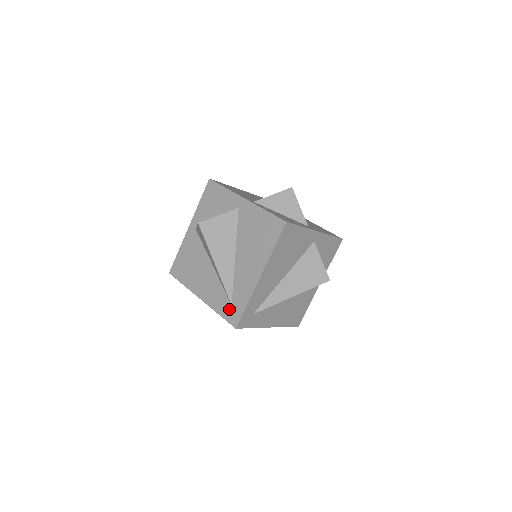
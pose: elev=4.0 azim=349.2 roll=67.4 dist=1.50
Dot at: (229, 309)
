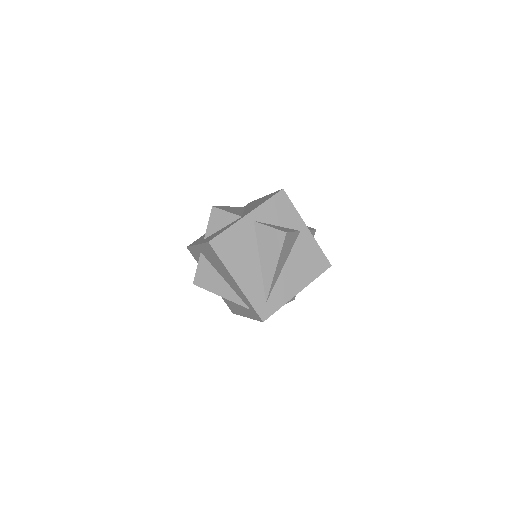
Dot at: (252, 313)
